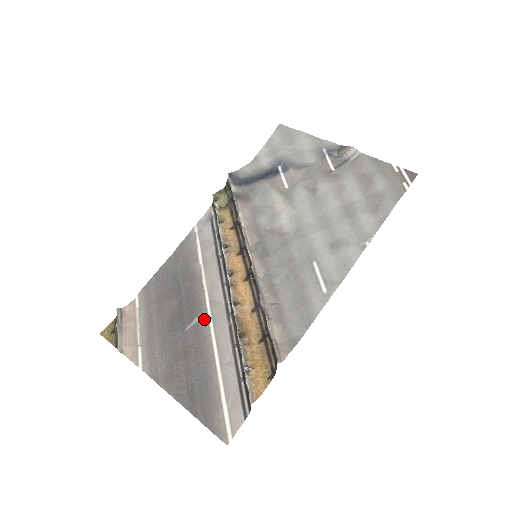
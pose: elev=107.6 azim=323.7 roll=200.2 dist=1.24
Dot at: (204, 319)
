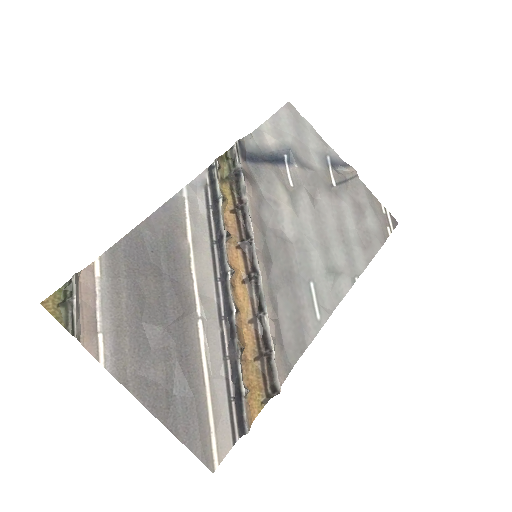
Dot at: (192, 317)
